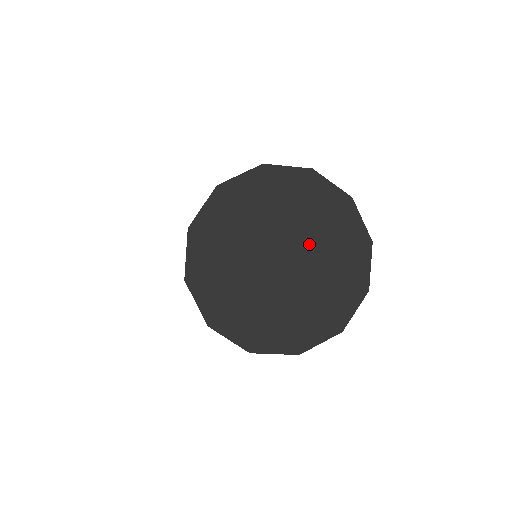
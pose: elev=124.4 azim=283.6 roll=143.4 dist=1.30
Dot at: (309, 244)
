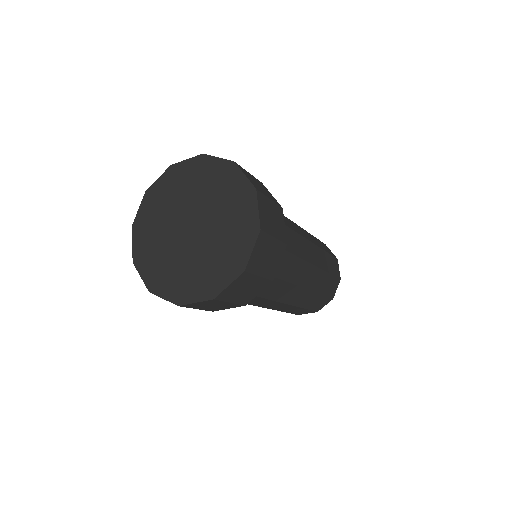
Dot at: (212, 234)
